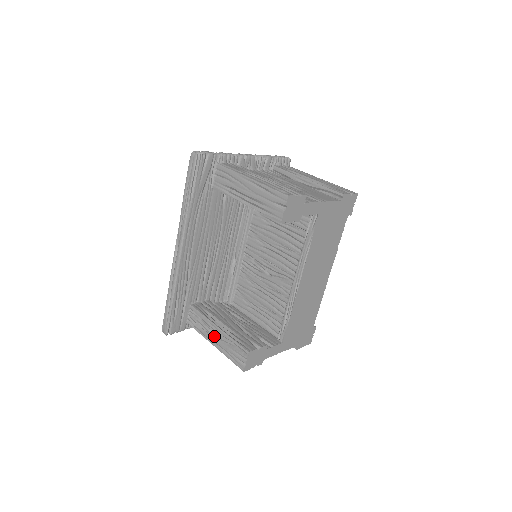
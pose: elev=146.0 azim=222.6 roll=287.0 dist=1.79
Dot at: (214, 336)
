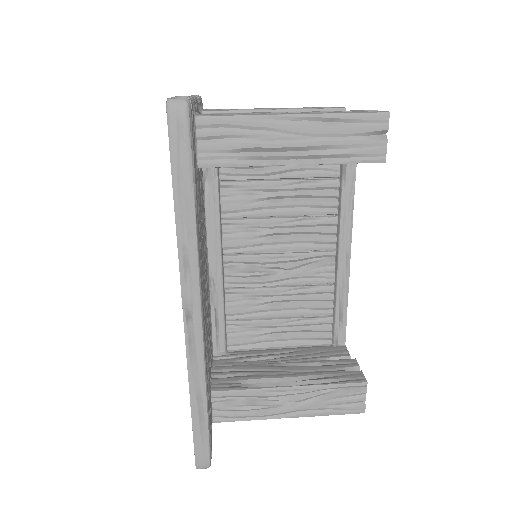
Dot at: (284, 404)
